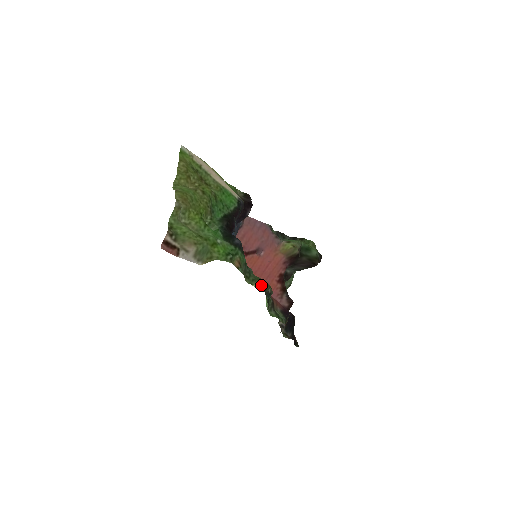
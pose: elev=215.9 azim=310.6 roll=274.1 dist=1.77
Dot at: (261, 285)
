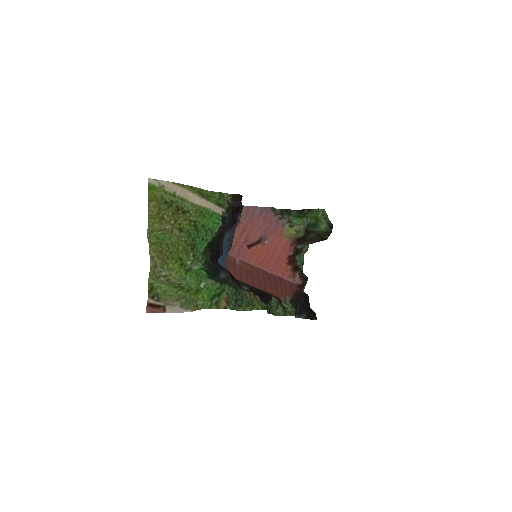
Dot at: occluded
